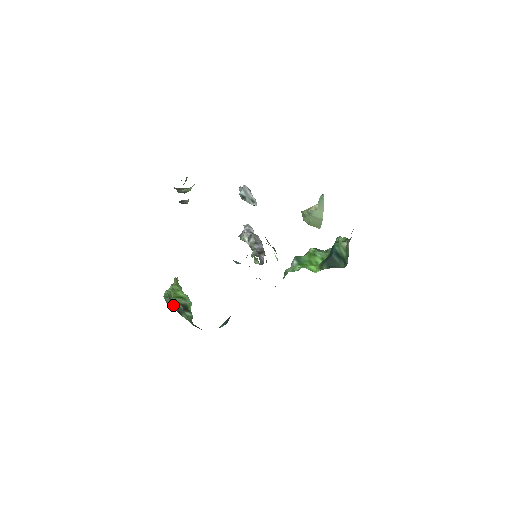
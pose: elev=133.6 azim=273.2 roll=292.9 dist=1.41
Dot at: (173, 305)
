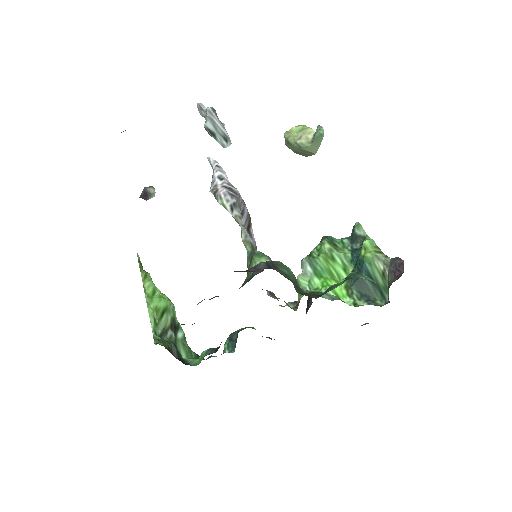
Dot at: (172, 354)
